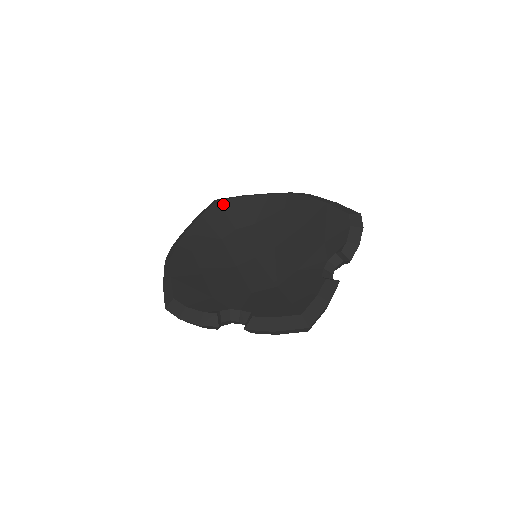
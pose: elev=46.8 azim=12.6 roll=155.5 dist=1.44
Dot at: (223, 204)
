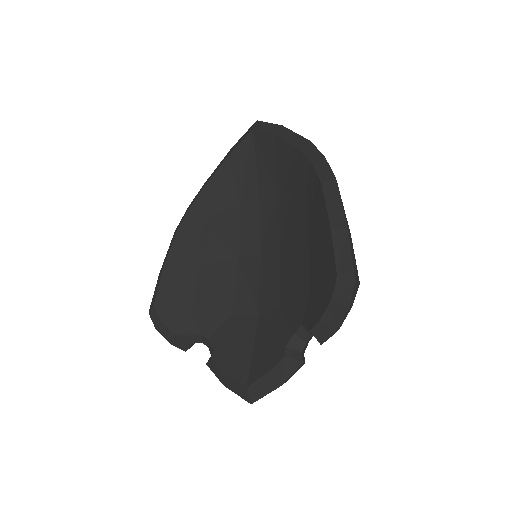
Dot at: (256, 139)
